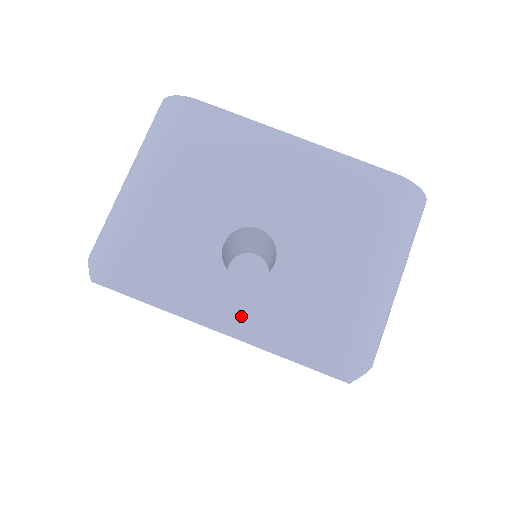
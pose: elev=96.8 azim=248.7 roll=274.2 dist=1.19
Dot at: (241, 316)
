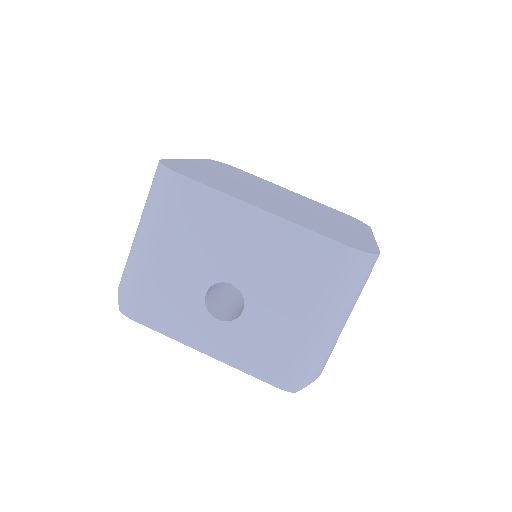
Dot at: (219, 345)
